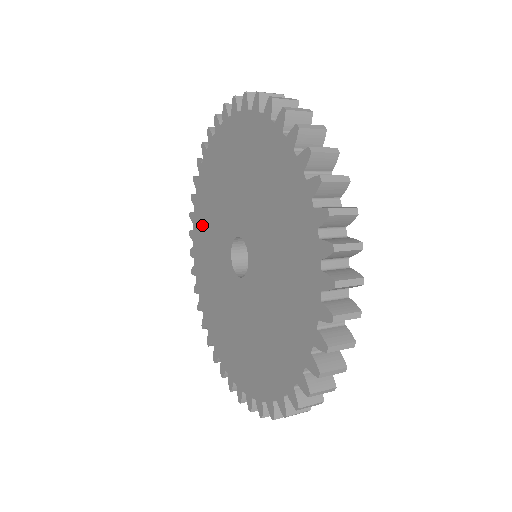
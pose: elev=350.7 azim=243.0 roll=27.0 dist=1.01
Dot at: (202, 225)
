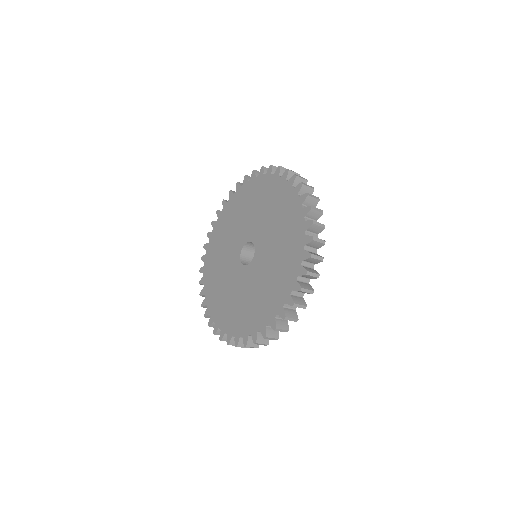
Dot at: (235, 209)
